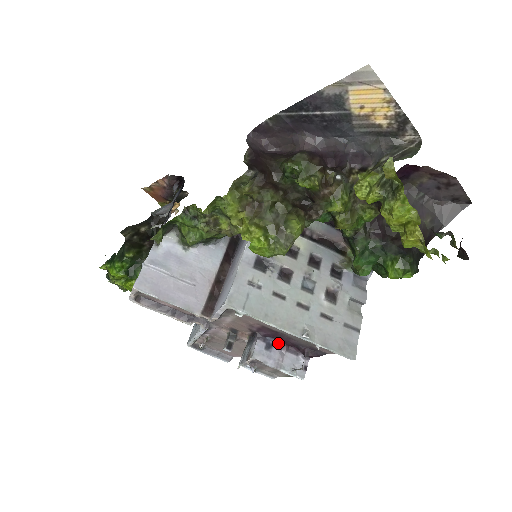
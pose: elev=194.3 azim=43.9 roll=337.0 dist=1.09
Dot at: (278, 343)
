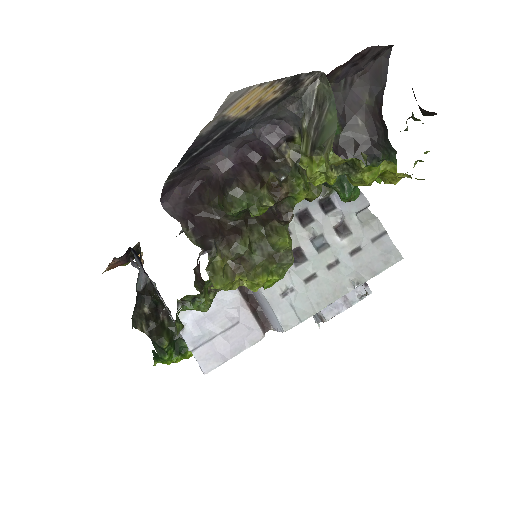
Dot at: occluded
